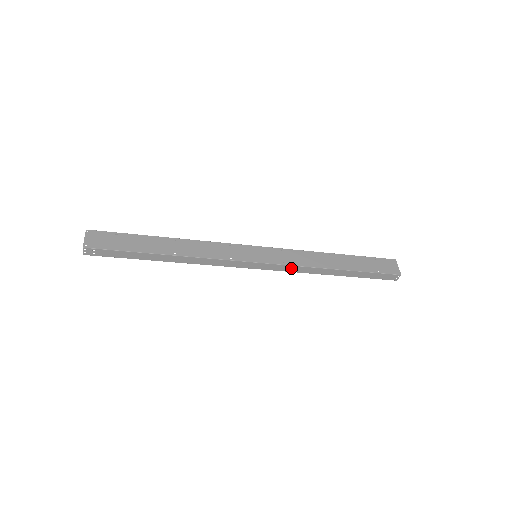
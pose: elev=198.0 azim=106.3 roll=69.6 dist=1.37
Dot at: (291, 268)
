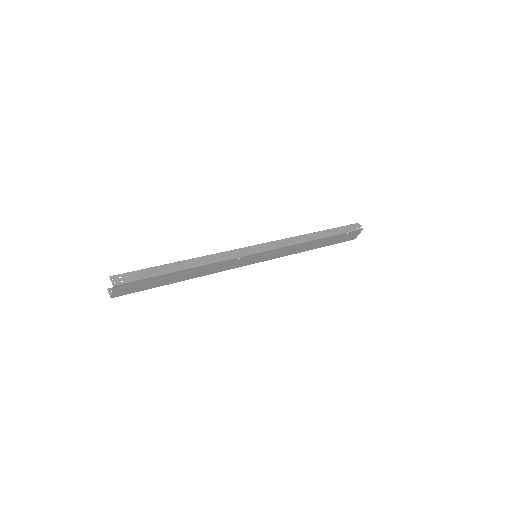
Dot at: occluded
